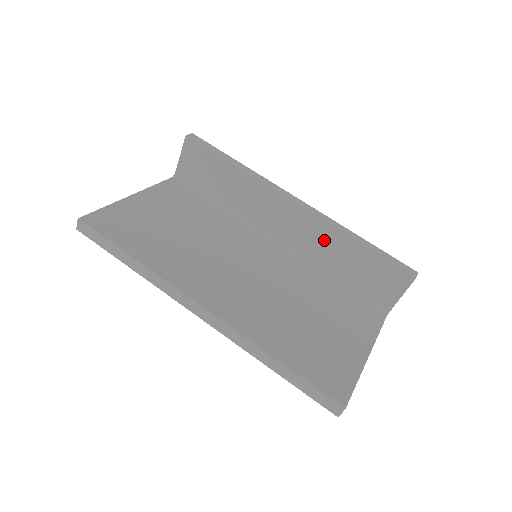
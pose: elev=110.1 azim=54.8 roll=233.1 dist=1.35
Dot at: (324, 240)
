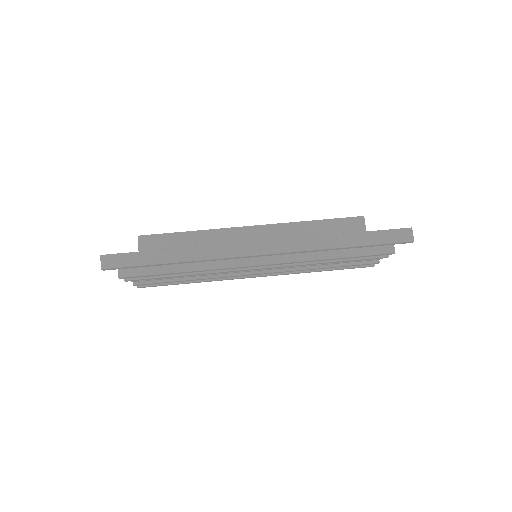
Dot at: (290, 237)
